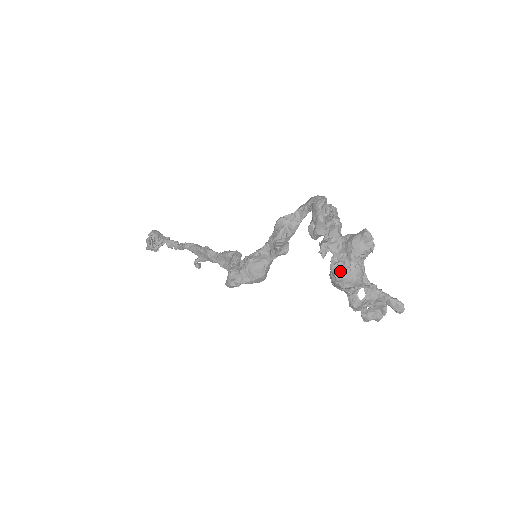
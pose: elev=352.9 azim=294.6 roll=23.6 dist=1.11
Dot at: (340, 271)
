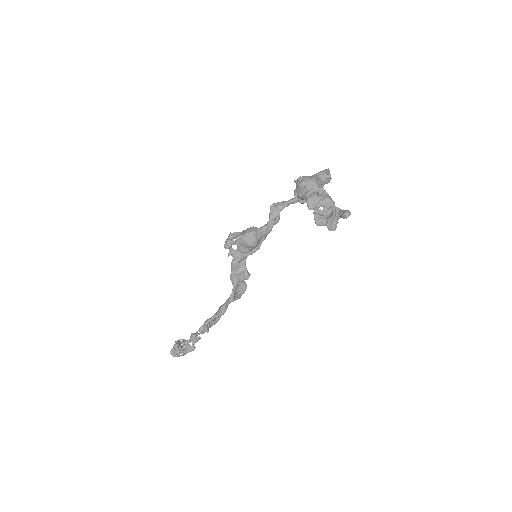
Dot at: (303, 177)
